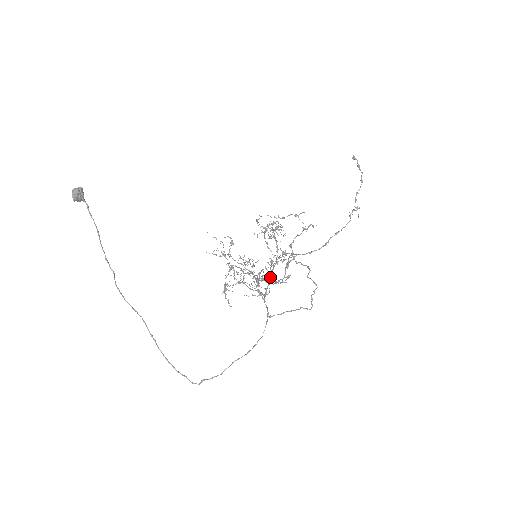
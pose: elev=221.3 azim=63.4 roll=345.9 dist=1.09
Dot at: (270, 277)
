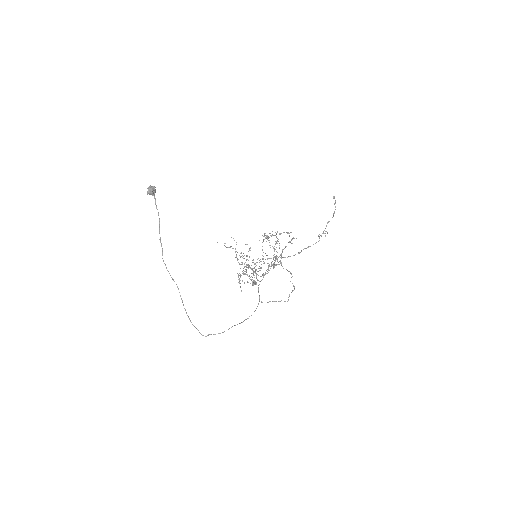
Dot at: occluded
